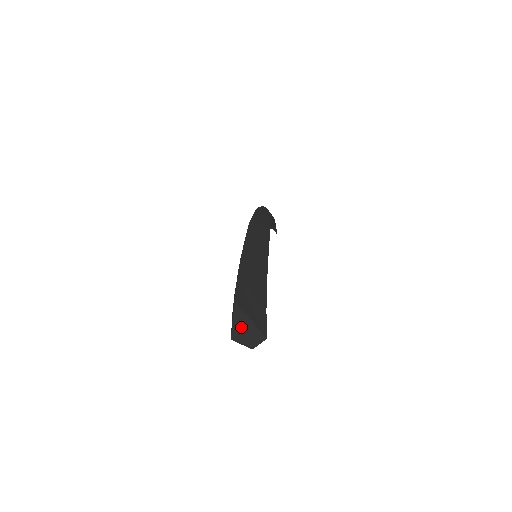
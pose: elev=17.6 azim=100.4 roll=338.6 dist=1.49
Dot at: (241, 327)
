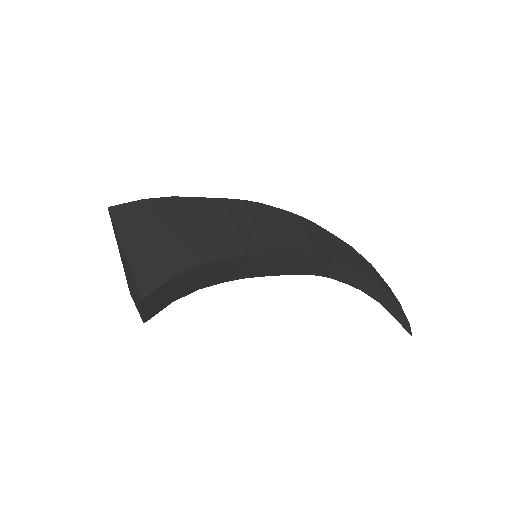
Dot at: (126, 267)
